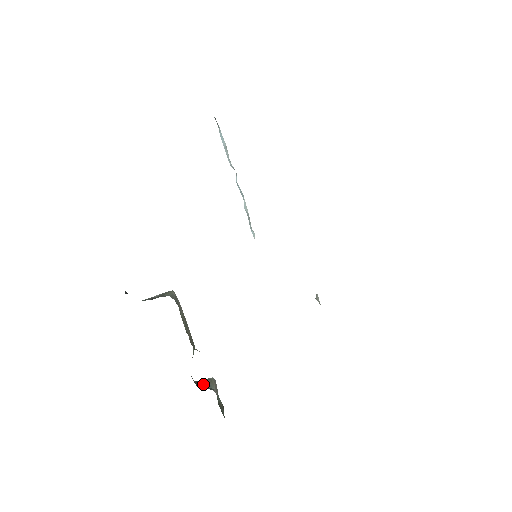
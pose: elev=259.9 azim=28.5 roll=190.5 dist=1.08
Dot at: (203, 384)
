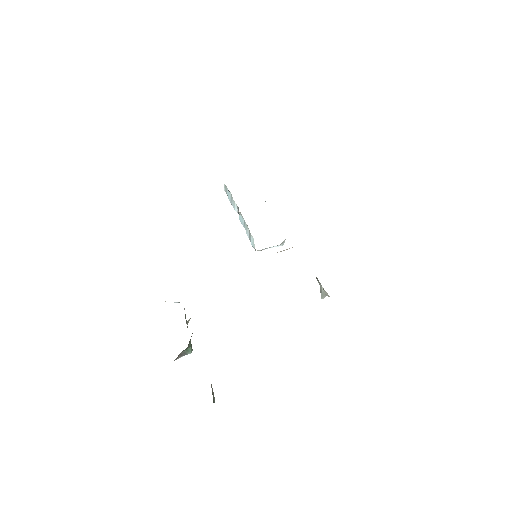
Dot at: occluded
